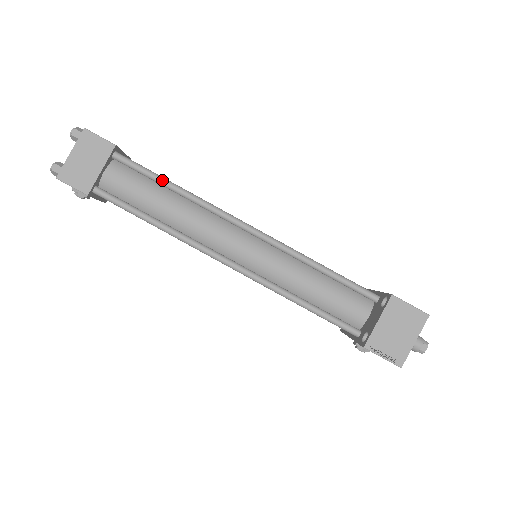
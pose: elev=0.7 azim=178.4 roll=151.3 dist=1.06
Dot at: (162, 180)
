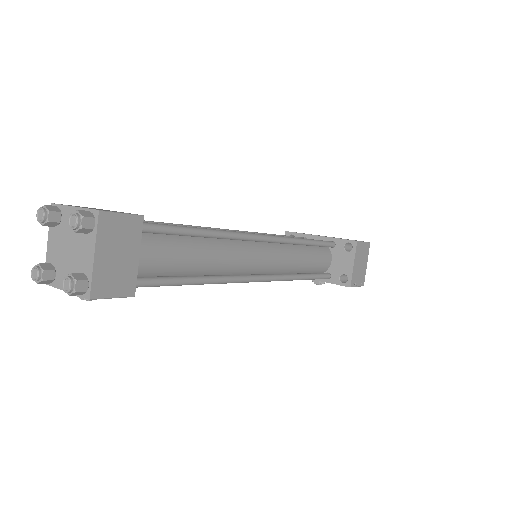
Dot at: (194, 231)
